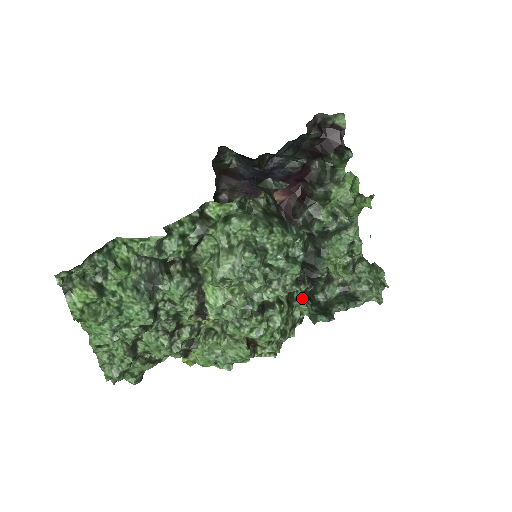
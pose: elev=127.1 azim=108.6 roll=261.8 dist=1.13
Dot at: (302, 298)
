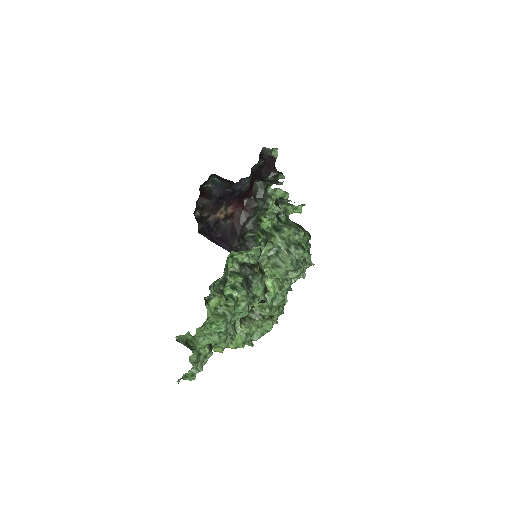
Dot at: occluded
